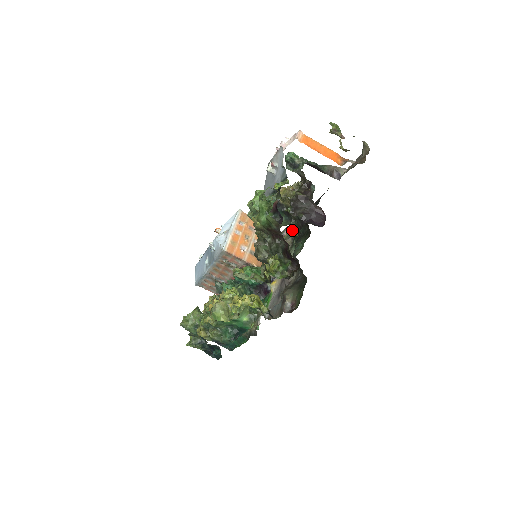
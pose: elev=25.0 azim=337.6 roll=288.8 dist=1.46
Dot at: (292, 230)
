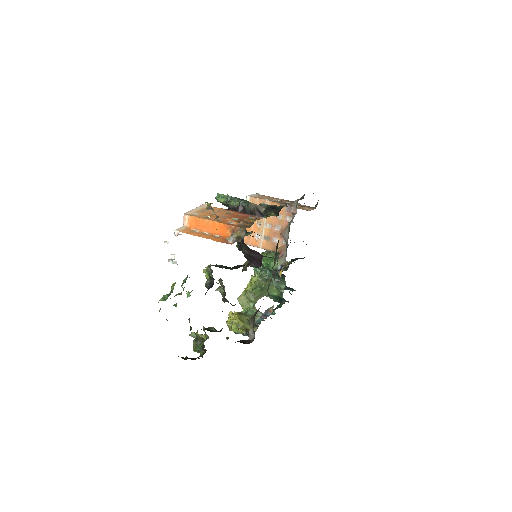
Dot at: (296, 208)
